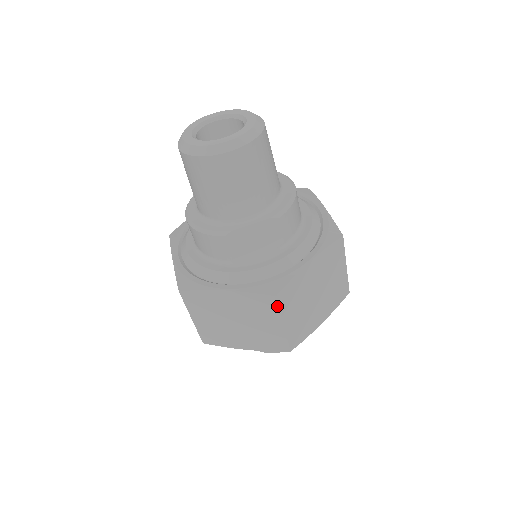
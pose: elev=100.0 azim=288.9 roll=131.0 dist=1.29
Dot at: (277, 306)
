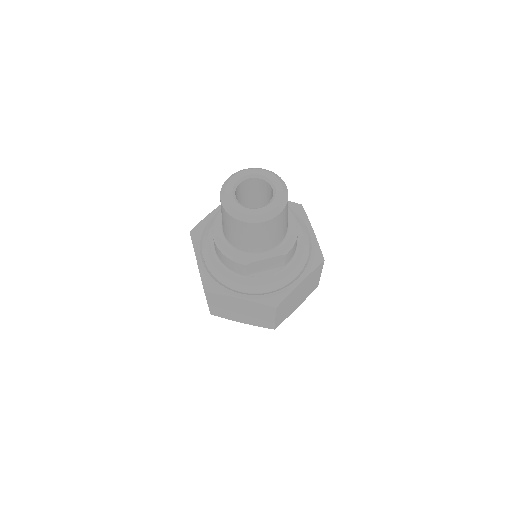
Dot at: (275, 312)
